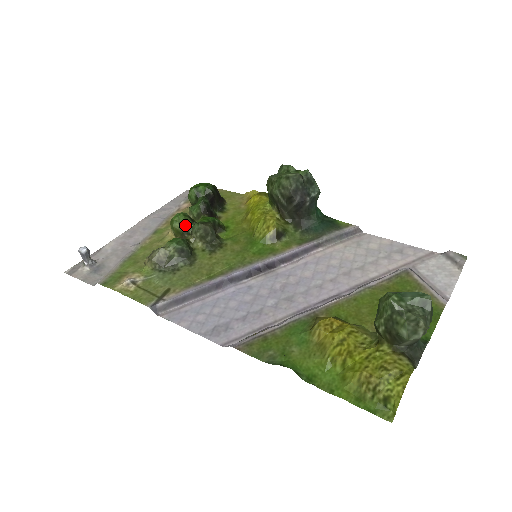
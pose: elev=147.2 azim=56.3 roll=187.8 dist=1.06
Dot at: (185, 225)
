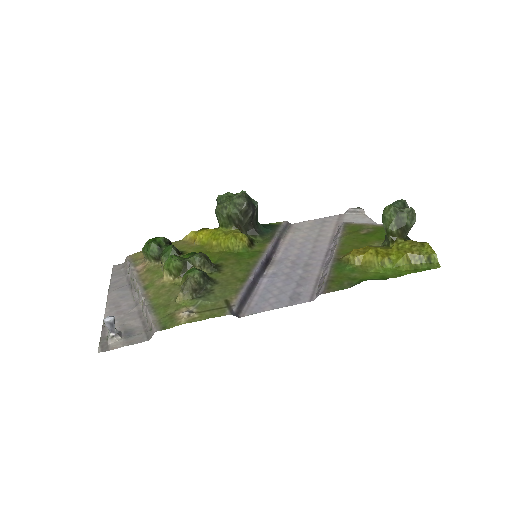
Dot at: (184, 261)
